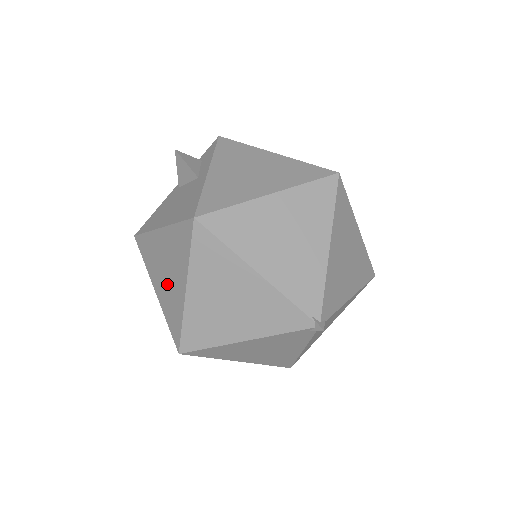
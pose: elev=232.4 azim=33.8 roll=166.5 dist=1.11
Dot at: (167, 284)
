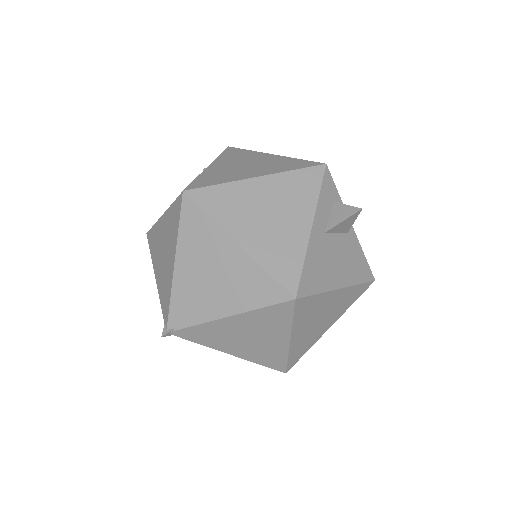
Dot at: occluded
